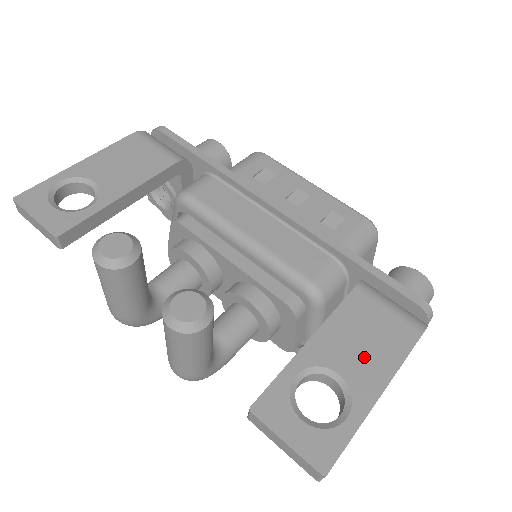
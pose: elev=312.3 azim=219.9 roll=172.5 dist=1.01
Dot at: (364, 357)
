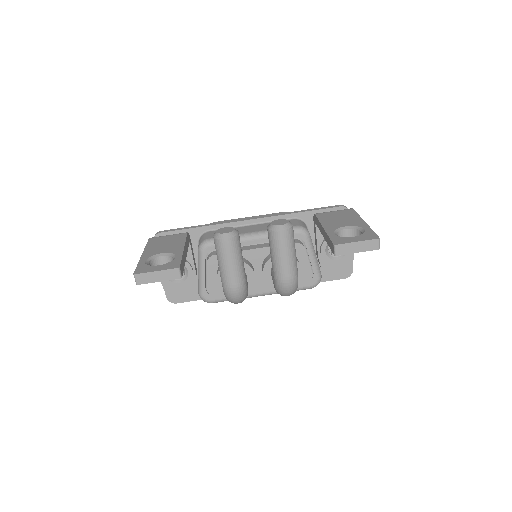
Dot at: (346, 220)
